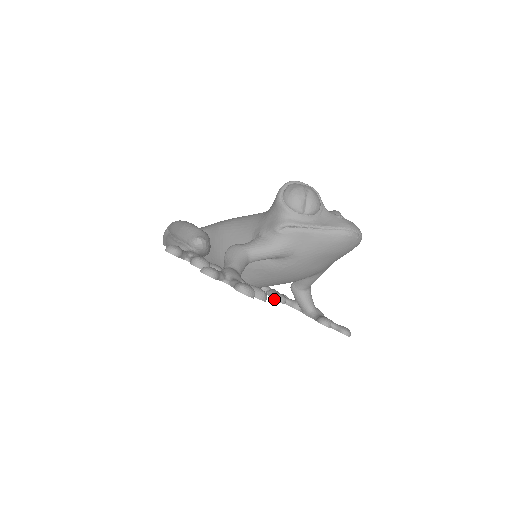
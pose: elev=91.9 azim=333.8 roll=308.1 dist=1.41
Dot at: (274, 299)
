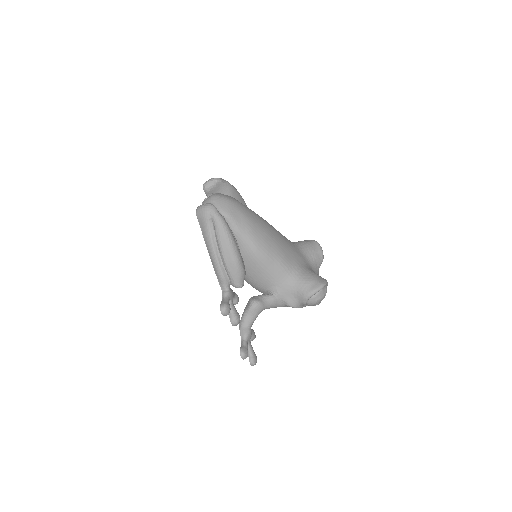
Dot at: occluded
